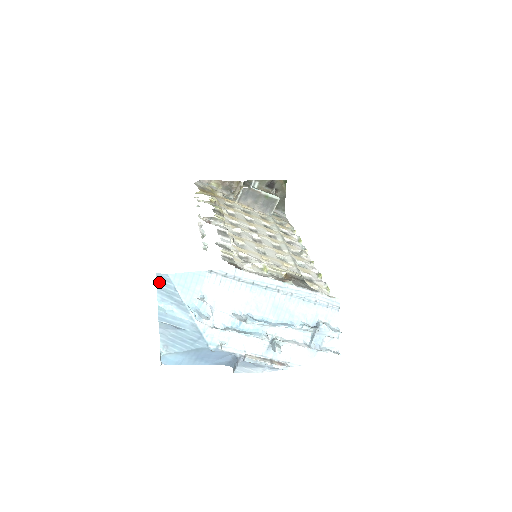
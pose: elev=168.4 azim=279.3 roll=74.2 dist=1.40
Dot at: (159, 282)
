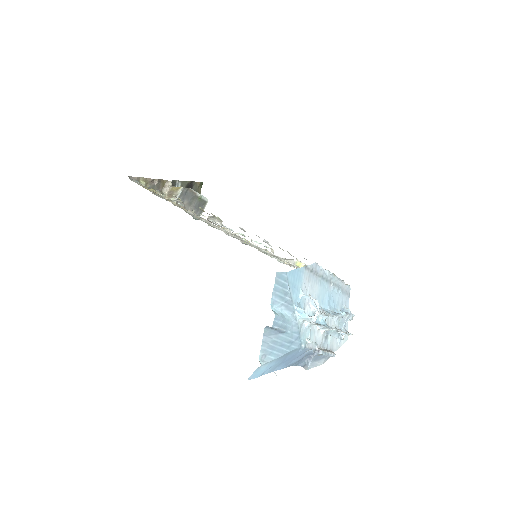
Dot at: (277, 282)
